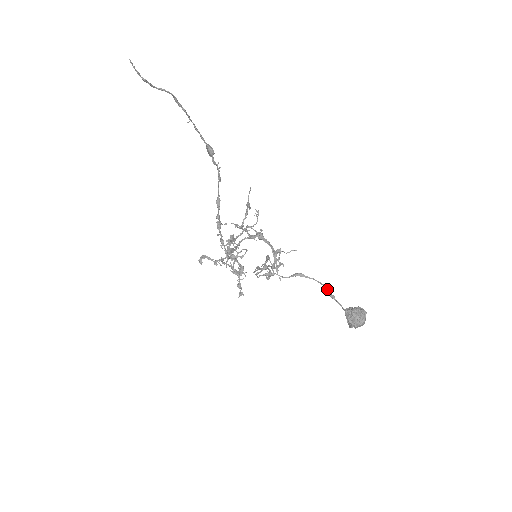
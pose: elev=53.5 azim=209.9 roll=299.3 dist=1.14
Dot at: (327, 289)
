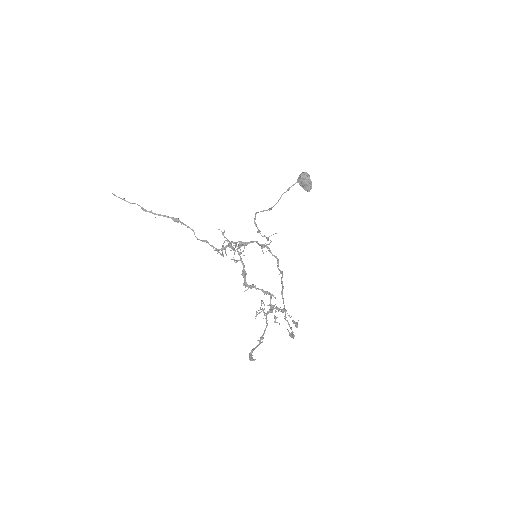
Dot at: occluded
